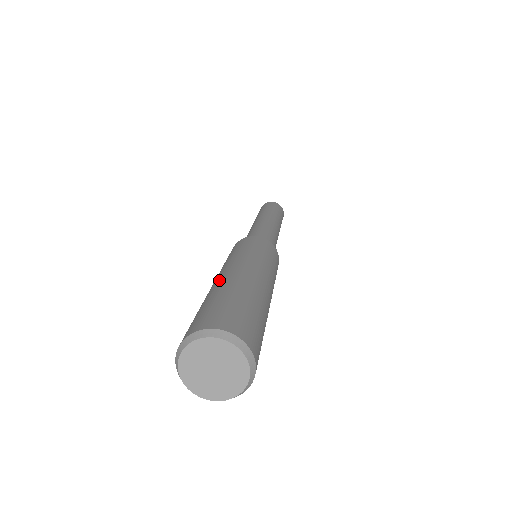
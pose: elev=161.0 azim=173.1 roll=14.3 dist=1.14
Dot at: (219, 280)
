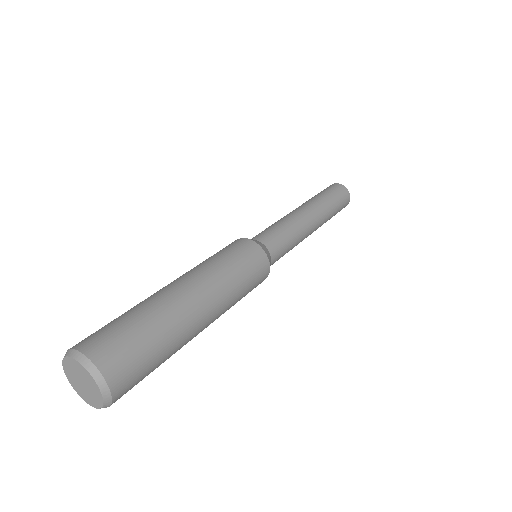
Dot at: occluded
